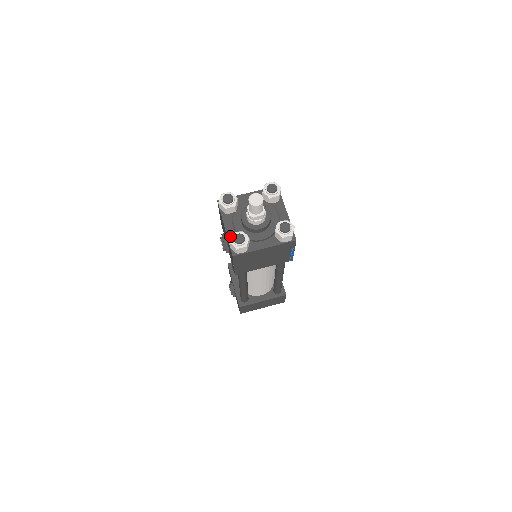
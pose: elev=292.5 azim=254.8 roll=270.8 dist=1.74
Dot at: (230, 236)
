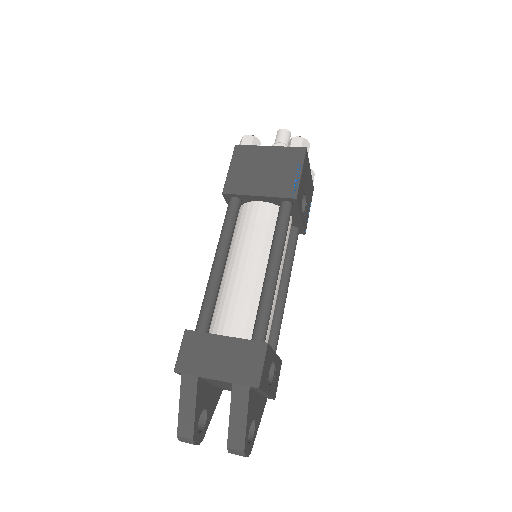
Dot at: occluded
